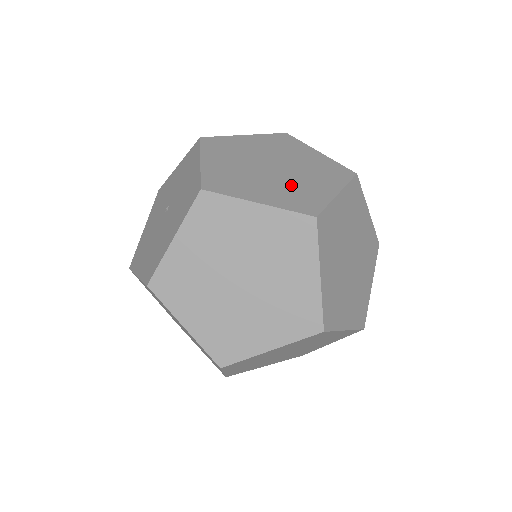
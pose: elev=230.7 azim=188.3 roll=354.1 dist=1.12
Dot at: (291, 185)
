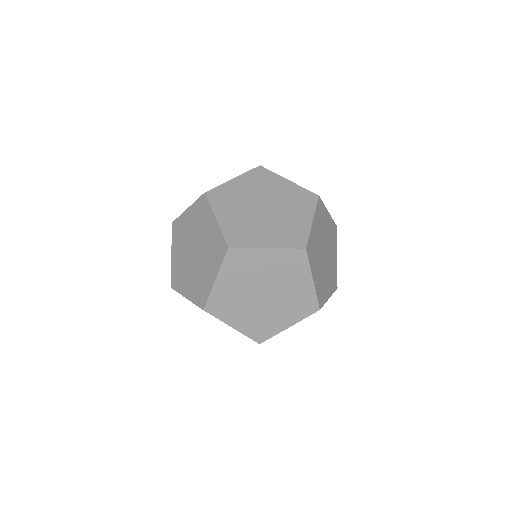
Dot at: (324, 276)
